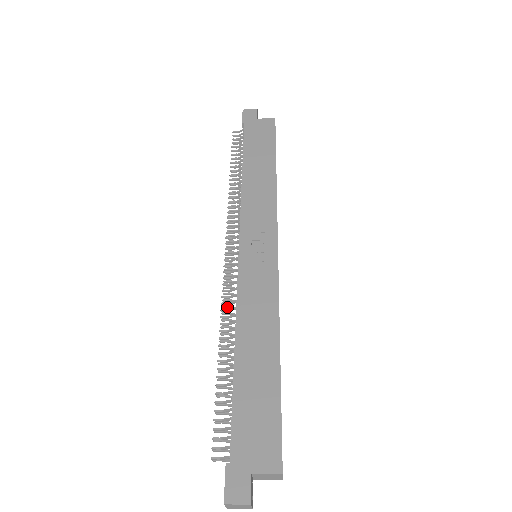
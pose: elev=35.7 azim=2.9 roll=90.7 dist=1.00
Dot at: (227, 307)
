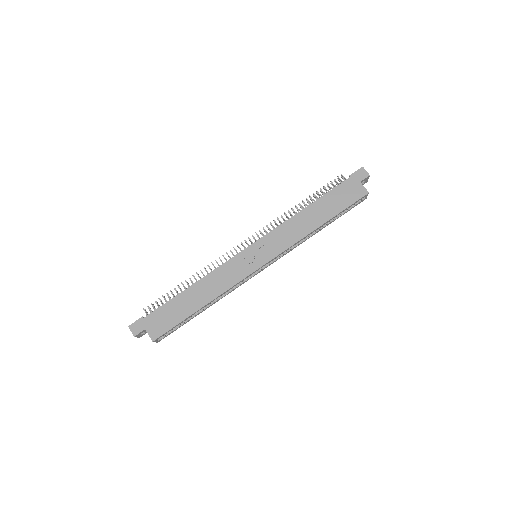
Dot at: (217, 263)
